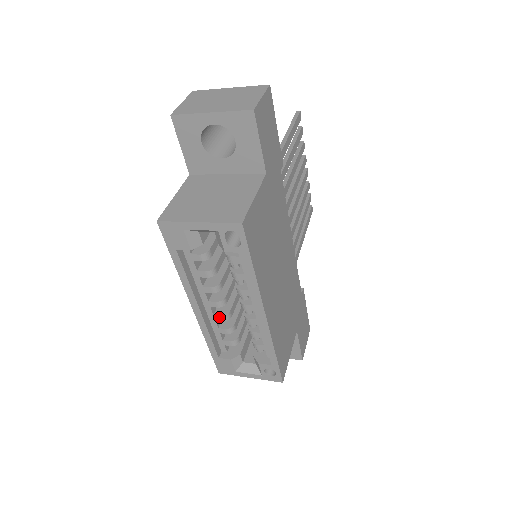
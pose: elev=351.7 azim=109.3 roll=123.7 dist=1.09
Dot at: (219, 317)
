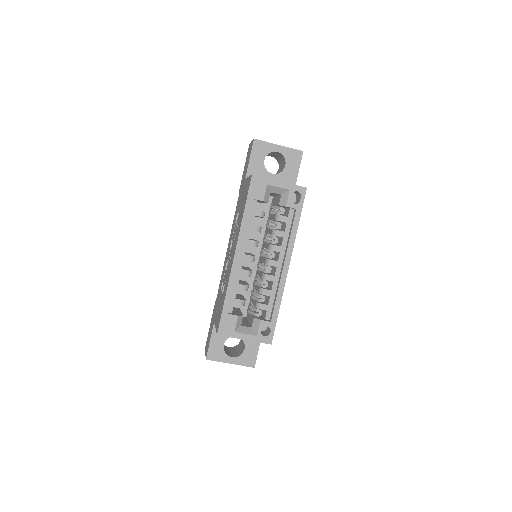
Dot at: (245, 272)
